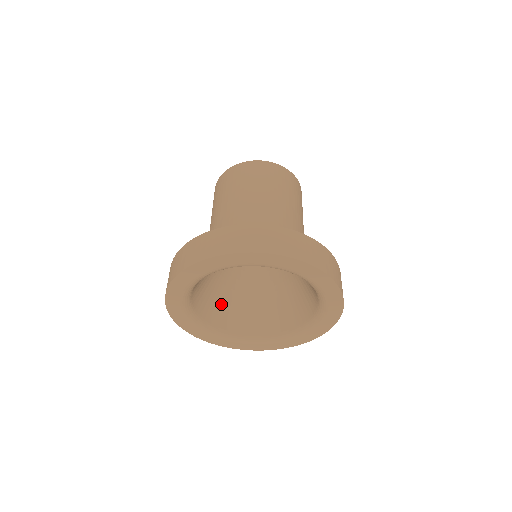
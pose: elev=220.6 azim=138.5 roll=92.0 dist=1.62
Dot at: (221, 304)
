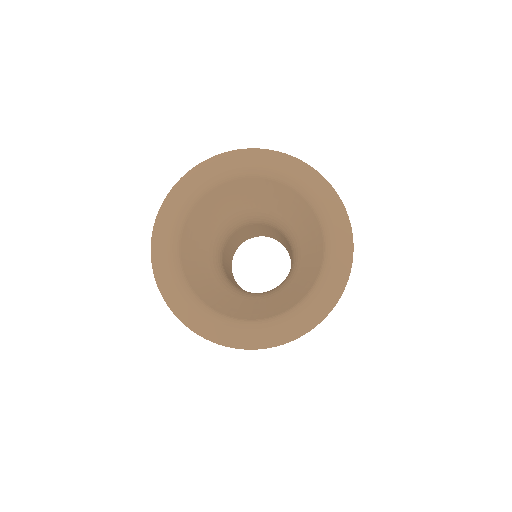
Dot at: (260, 308)
